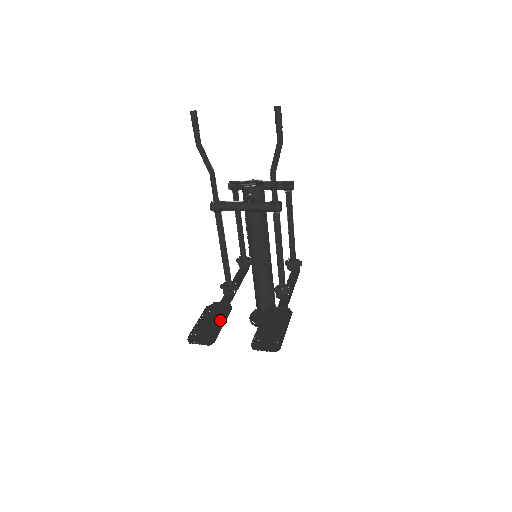
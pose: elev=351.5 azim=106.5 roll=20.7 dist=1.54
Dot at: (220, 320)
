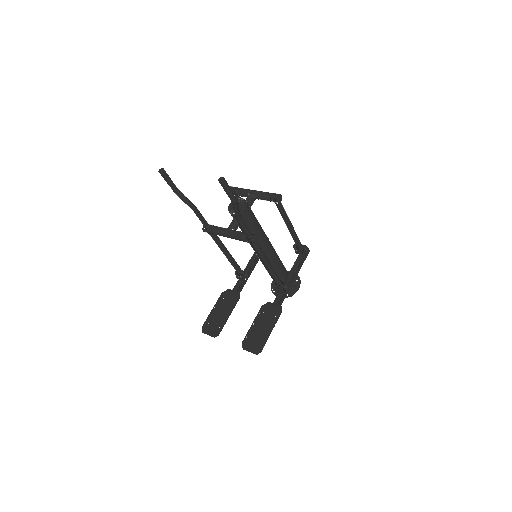
Dot at: (228, 310)
